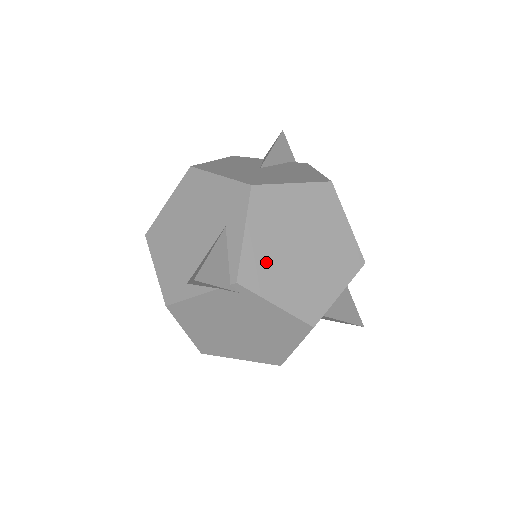
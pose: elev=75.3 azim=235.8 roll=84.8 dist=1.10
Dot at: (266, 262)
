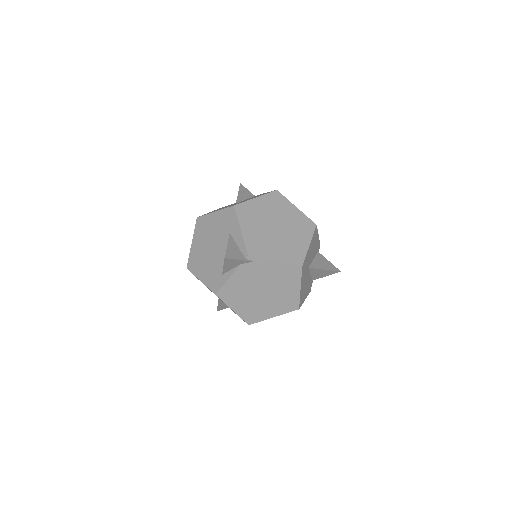
Dot at: (259, 240)
